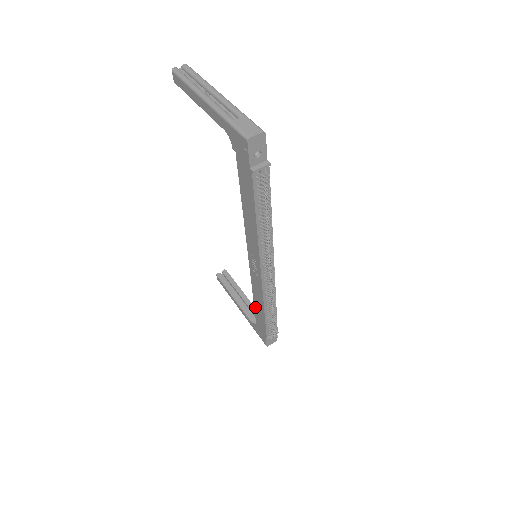
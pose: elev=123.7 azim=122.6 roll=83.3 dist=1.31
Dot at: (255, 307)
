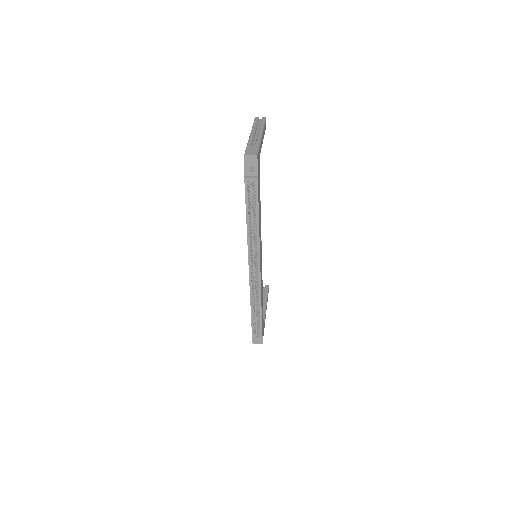
Dot at: occluded
